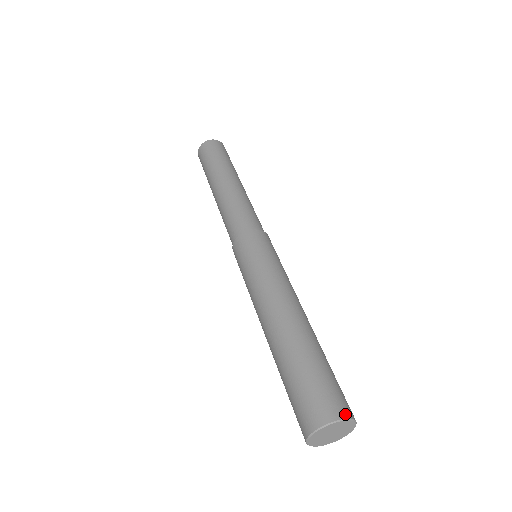
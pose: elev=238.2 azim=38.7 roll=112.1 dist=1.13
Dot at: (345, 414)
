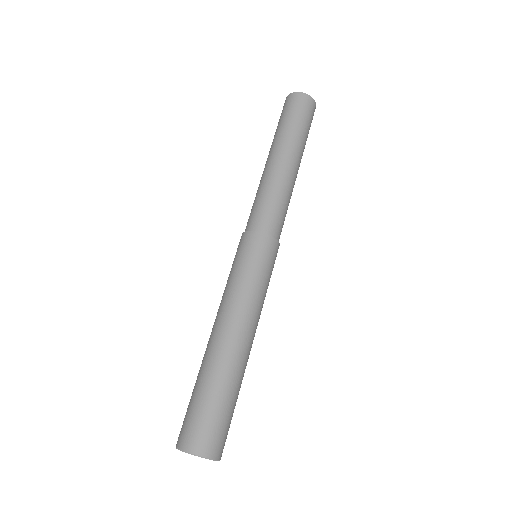
Dot at: (184, 446)
